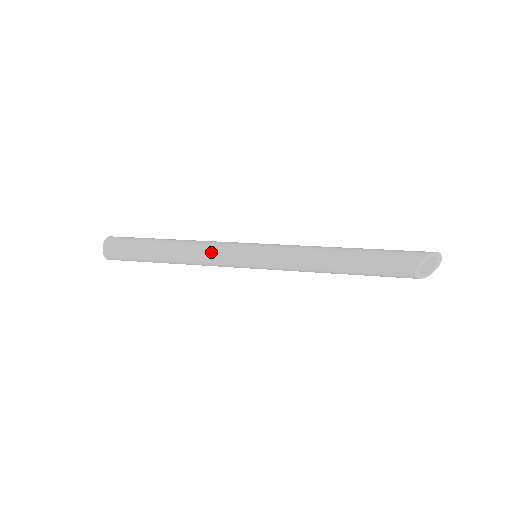
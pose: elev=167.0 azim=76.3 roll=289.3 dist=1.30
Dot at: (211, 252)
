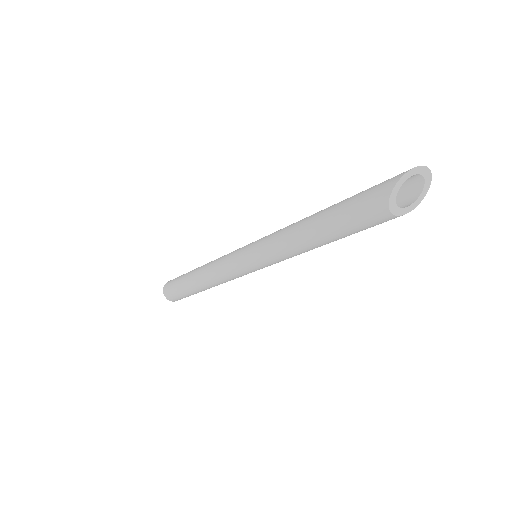
Dot at: (221, 273)
